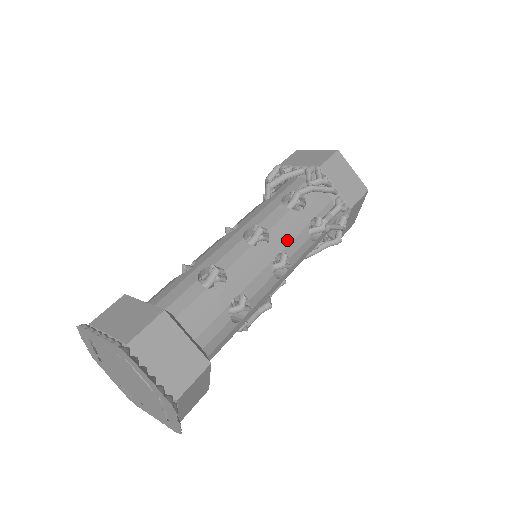
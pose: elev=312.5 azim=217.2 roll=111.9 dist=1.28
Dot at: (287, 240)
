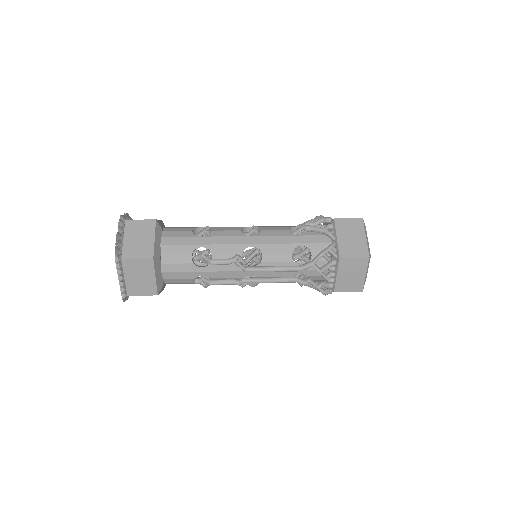
Dot at: (266, 227)
